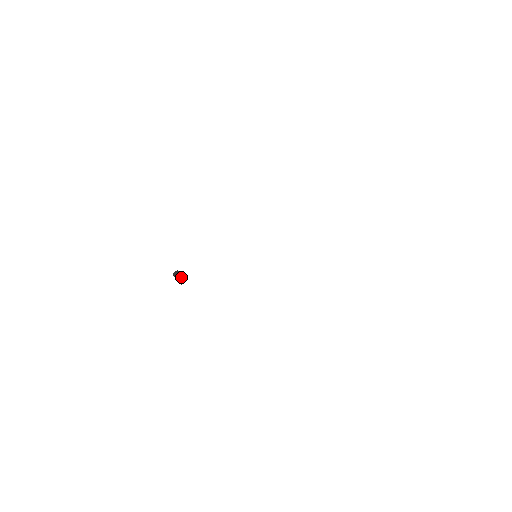
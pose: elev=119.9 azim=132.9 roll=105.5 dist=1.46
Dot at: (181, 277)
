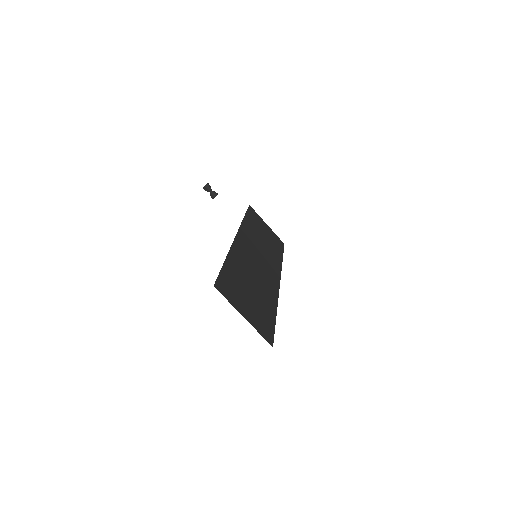
Dot at: (211, 191)
